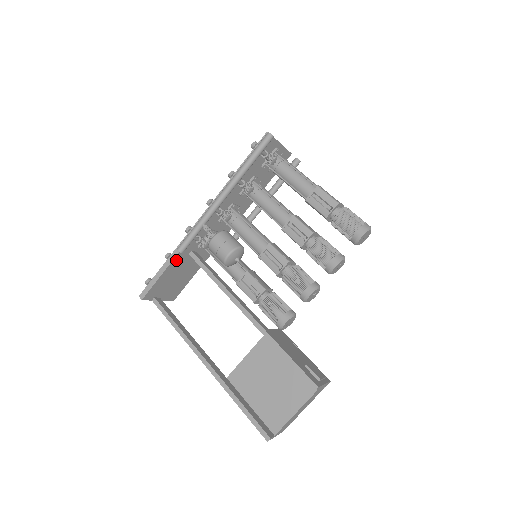
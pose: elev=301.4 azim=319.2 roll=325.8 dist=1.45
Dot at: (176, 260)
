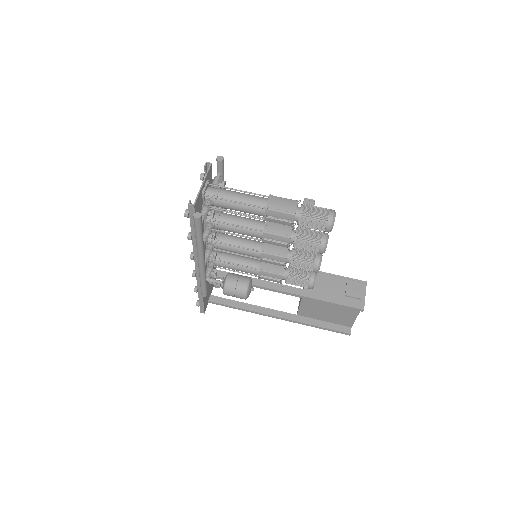
Dot at: occluded
